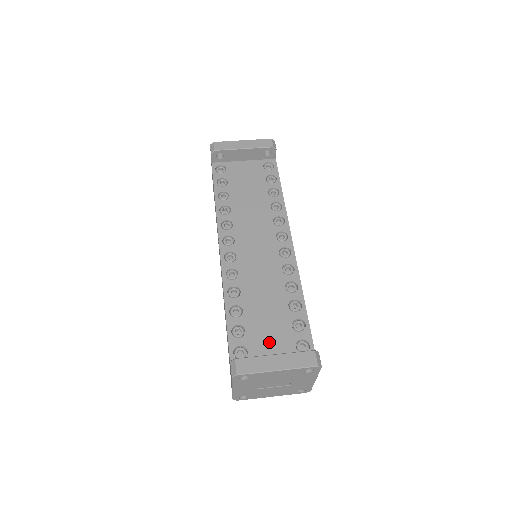
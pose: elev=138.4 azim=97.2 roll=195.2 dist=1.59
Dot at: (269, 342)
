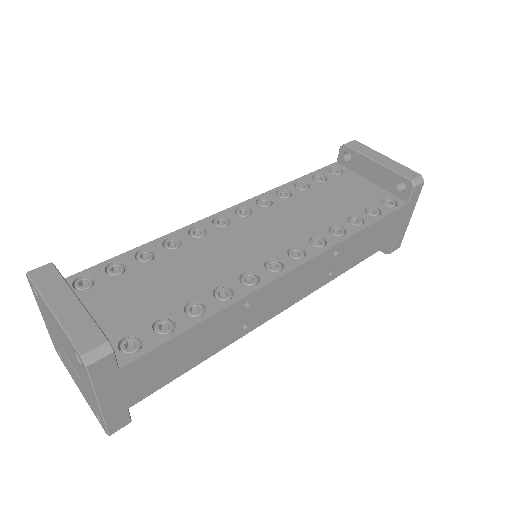
Dot at: (116, 304)
